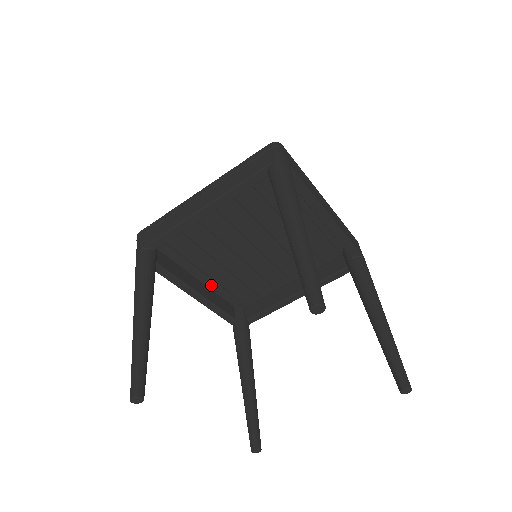
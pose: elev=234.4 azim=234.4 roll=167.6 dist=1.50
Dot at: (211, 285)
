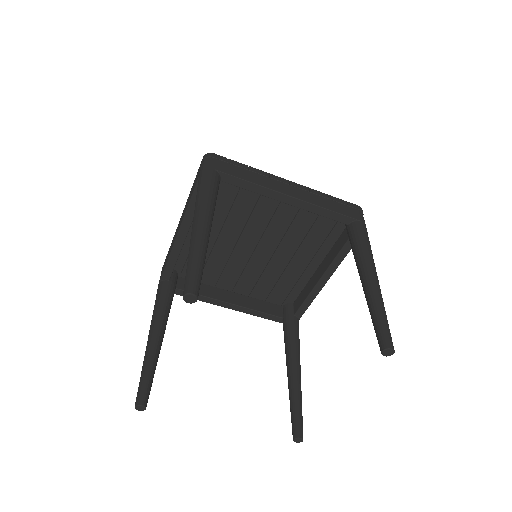
Dot at: (188, 239)
